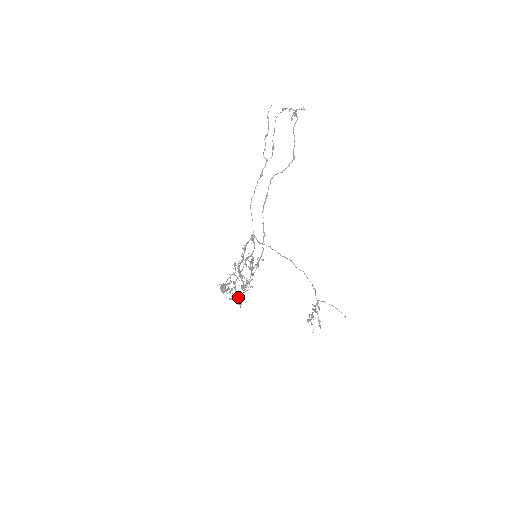
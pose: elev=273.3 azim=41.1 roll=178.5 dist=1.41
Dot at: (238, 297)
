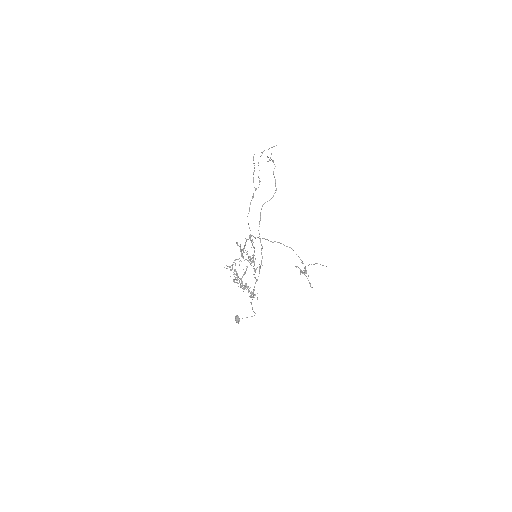
Dot at: occluded
